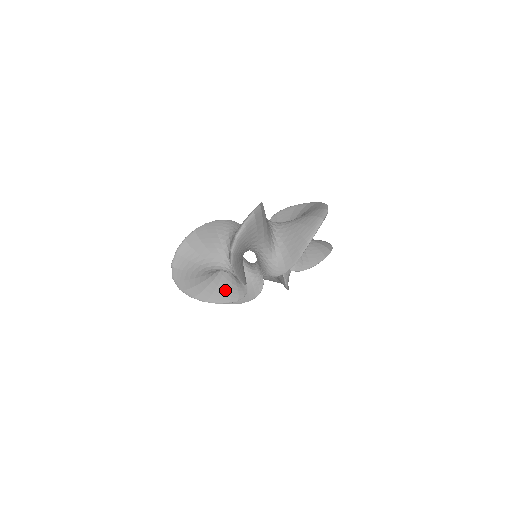
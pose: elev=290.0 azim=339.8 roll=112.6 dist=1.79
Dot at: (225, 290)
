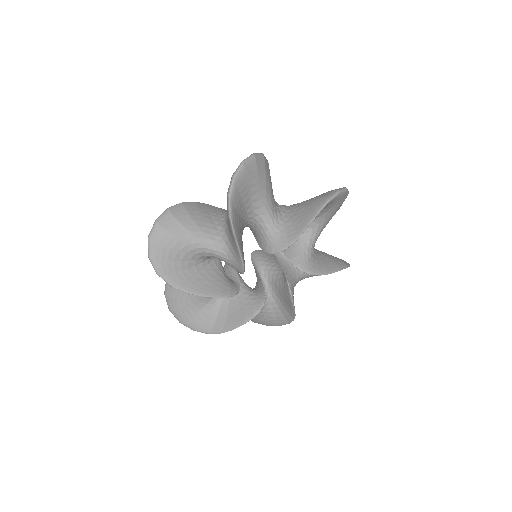
Dot at: (237, 311)
